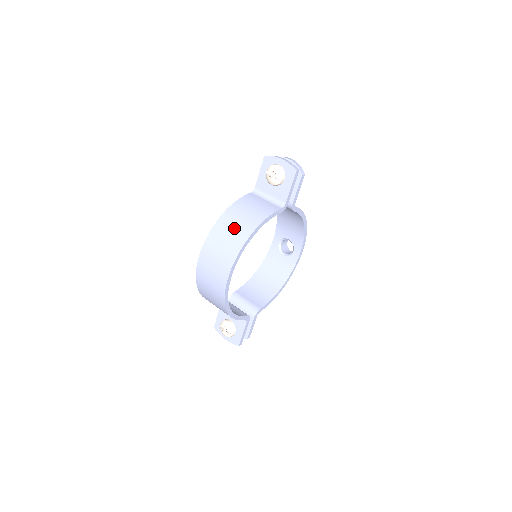
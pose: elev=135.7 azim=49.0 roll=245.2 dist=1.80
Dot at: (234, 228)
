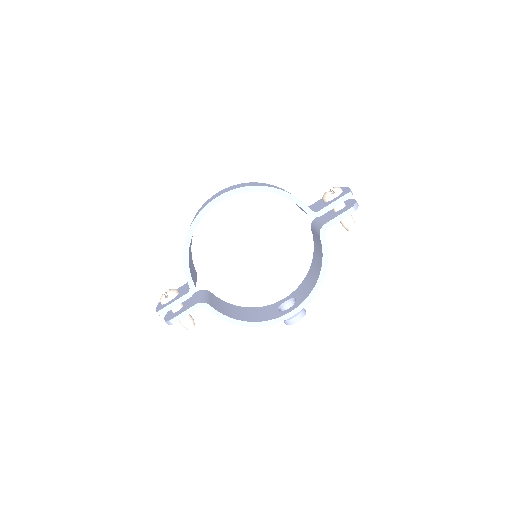
Dot at: (263, 184)
